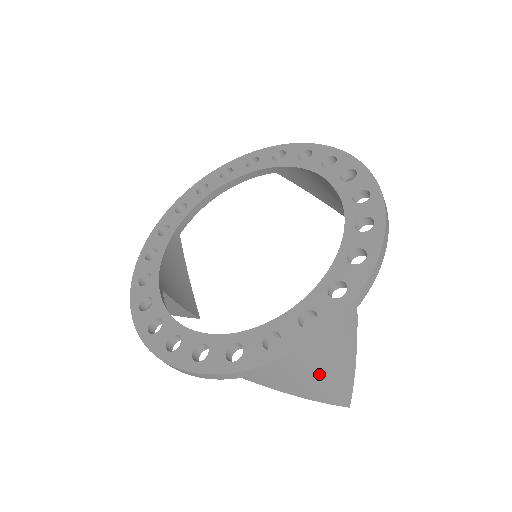
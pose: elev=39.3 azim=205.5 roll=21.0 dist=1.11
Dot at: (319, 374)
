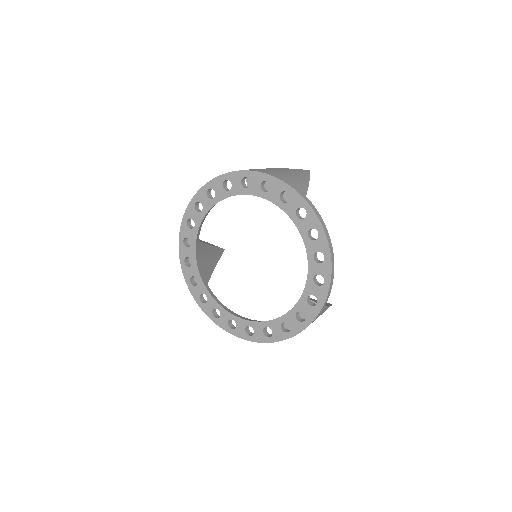
Dot at: occluded
